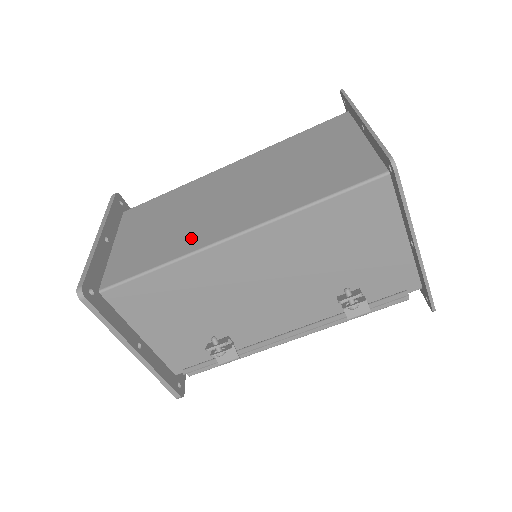
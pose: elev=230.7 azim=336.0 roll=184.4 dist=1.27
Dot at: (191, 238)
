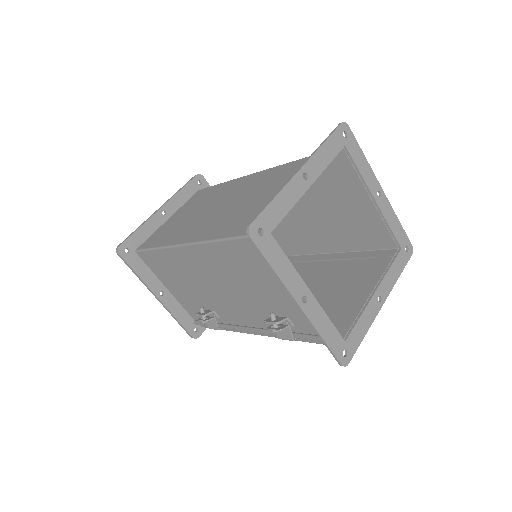
Dot at: (181, 233)
